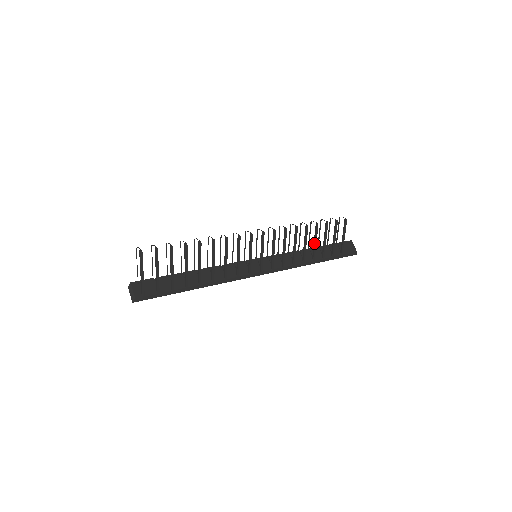
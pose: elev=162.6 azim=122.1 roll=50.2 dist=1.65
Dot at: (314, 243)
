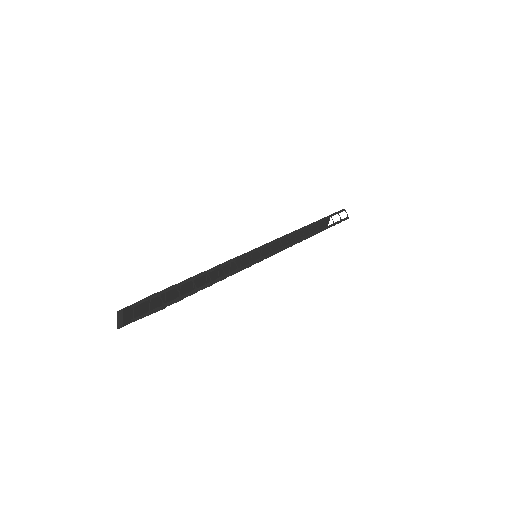
Dot at: occluded
